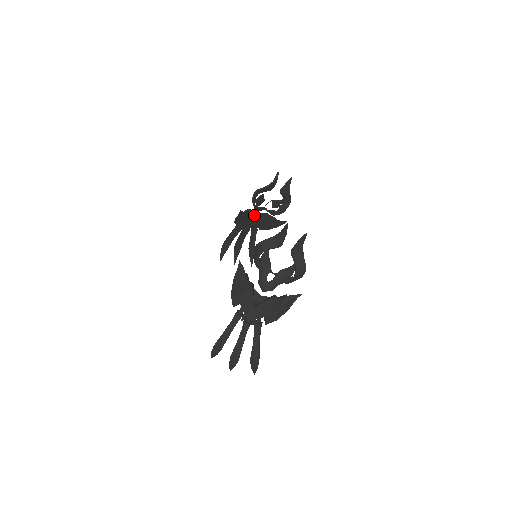
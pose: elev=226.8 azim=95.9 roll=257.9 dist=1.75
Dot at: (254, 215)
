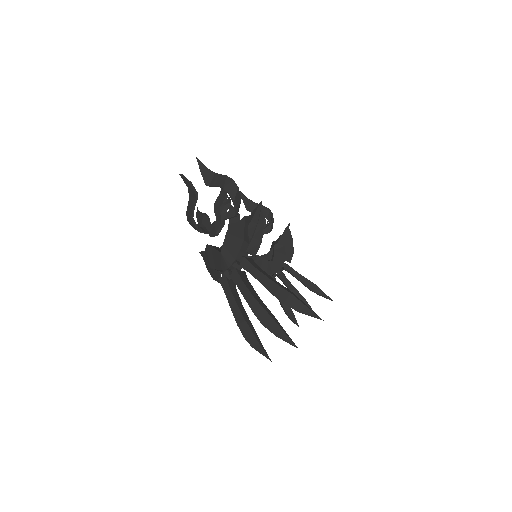
Dot at: occluded
